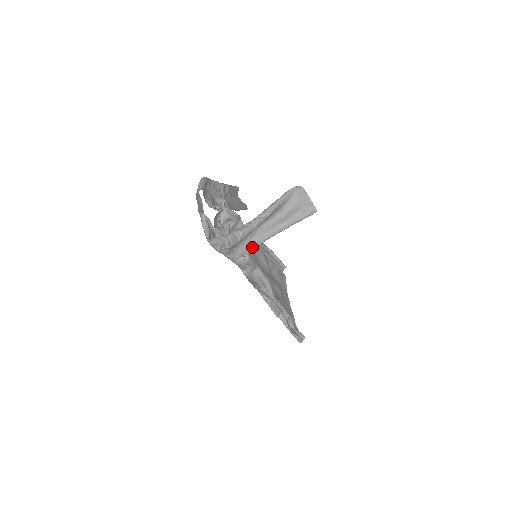
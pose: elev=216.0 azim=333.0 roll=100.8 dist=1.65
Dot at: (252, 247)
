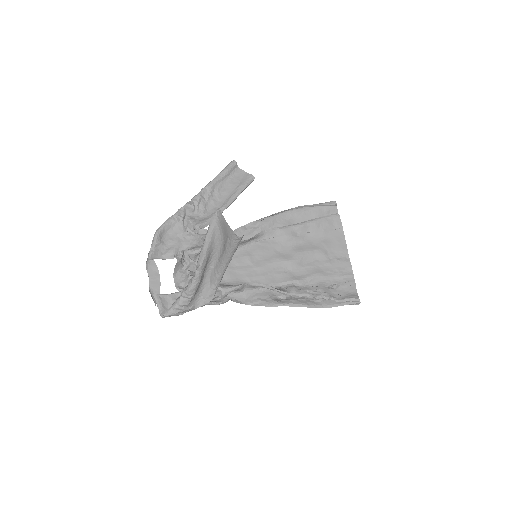
Dot at: (214, 287)
